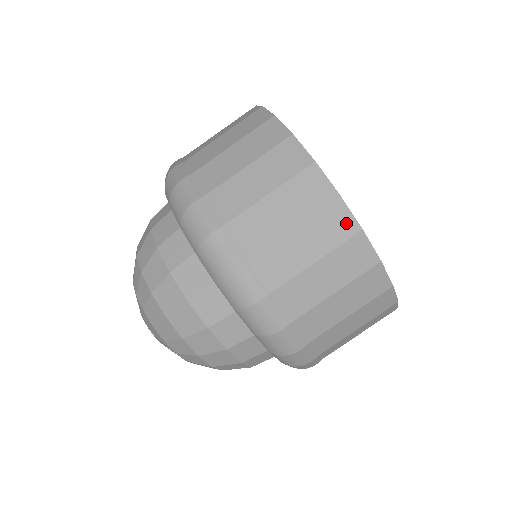
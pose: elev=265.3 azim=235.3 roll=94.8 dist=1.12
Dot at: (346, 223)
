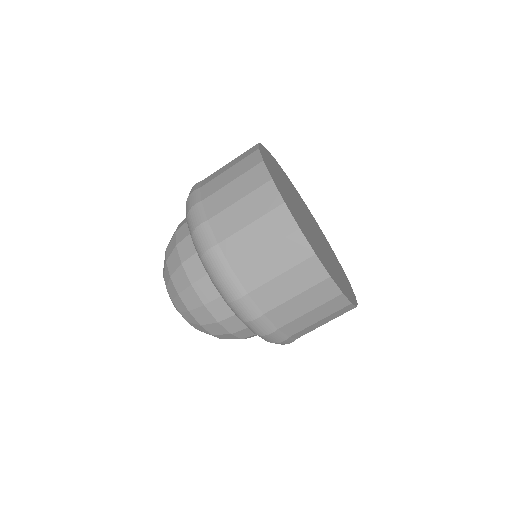
Dot at: (332, 291)
